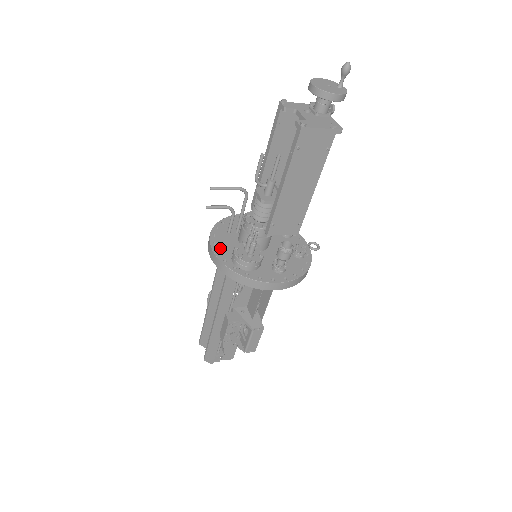
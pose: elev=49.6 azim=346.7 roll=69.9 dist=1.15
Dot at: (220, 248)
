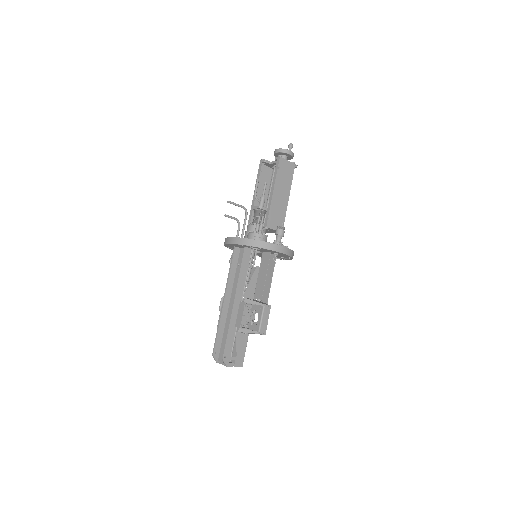
Dot at: occluded
